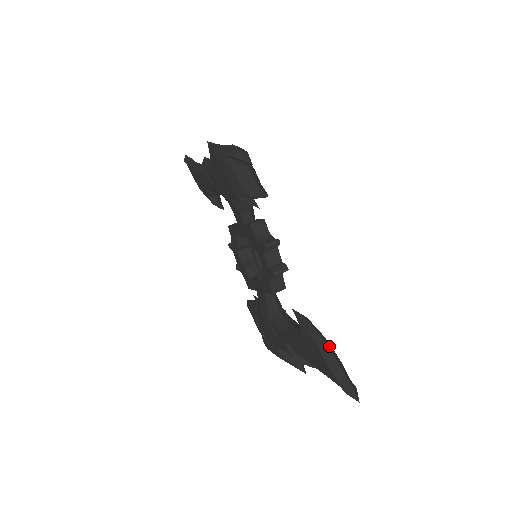
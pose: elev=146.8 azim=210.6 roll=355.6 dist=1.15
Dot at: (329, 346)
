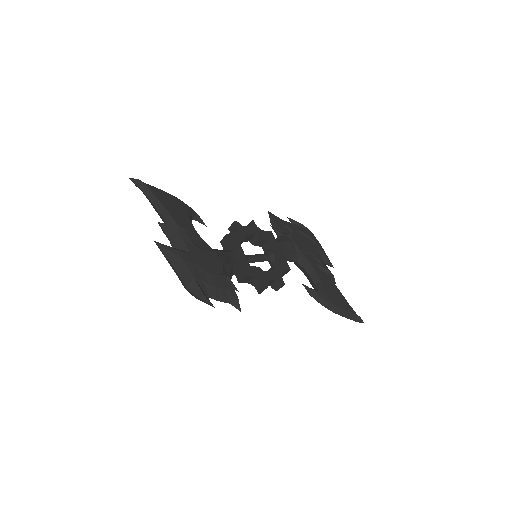
Dot at: (334, 310)
